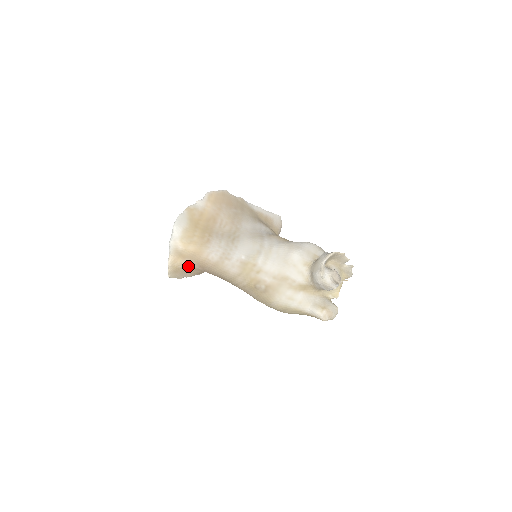
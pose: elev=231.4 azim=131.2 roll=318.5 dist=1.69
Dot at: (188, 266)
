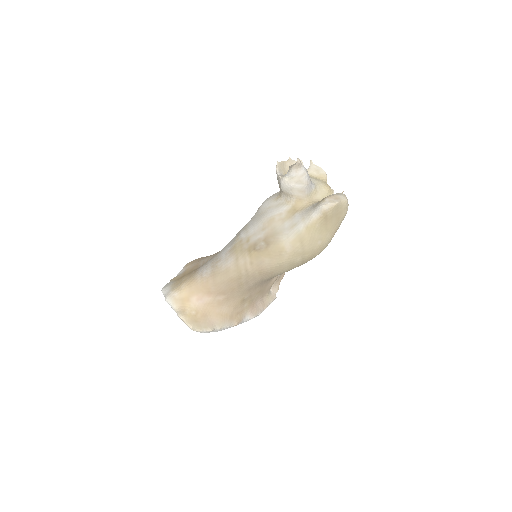
Dot at: (201, 307)
